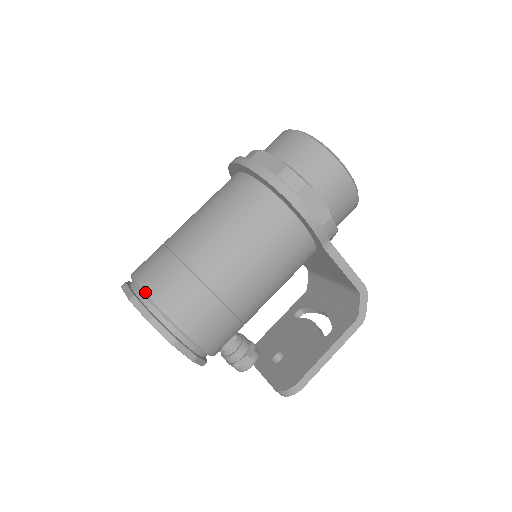
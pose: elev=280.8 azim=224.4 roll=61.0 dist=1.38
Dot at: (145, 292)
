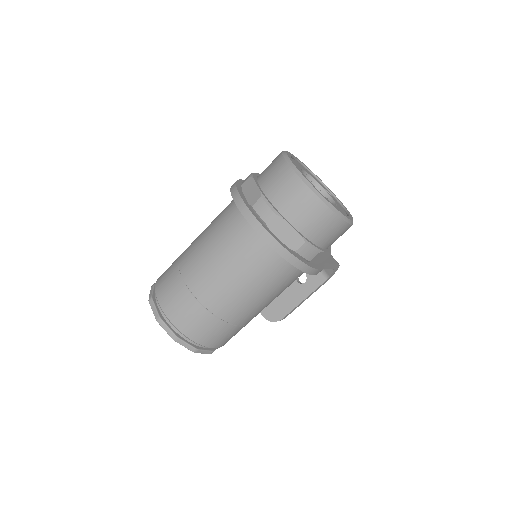
Dot at: (187, 336)
